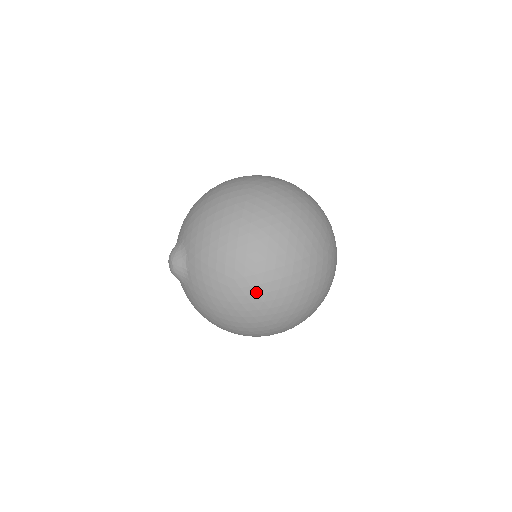
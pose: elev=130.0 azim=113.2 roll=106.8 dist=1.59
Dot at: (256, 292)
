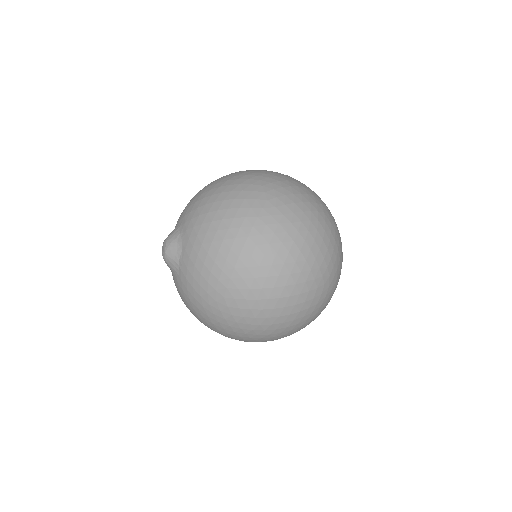
Dot at: (243, 315)
